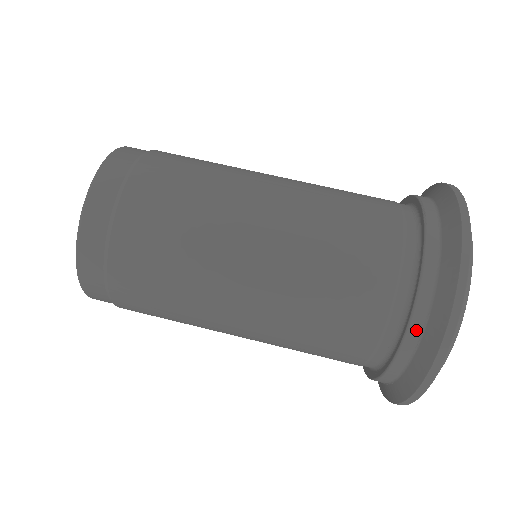
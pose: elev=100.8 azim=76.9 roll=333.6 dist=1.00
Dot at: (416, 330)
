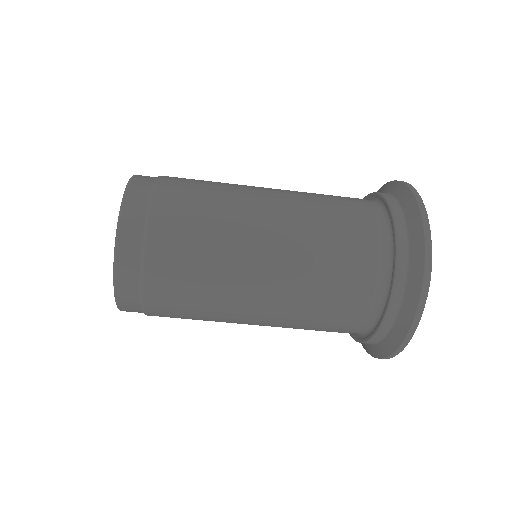
Dot at: (386, 327)
